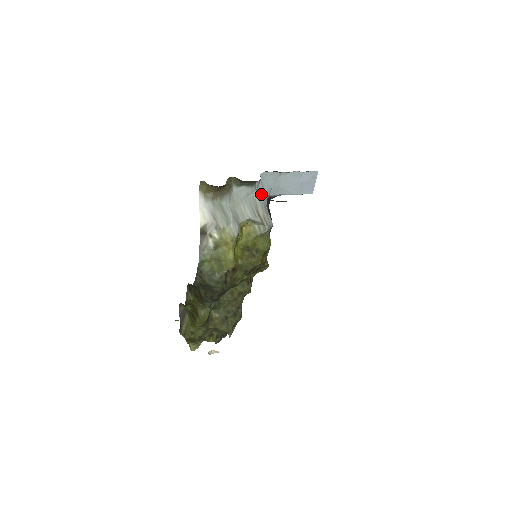
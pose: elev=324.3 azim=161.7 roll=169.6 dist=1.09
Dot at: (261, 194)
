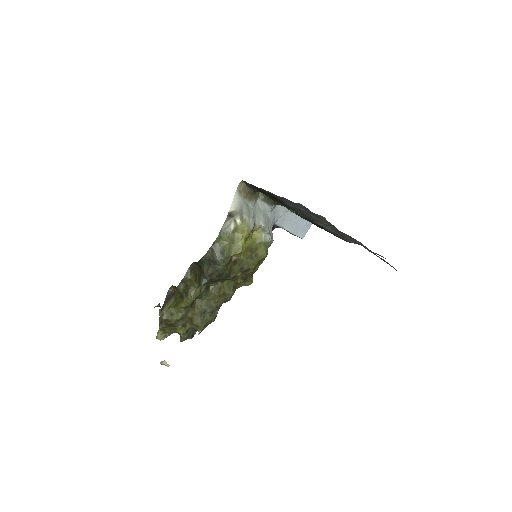
Dot at: (272, 216)
